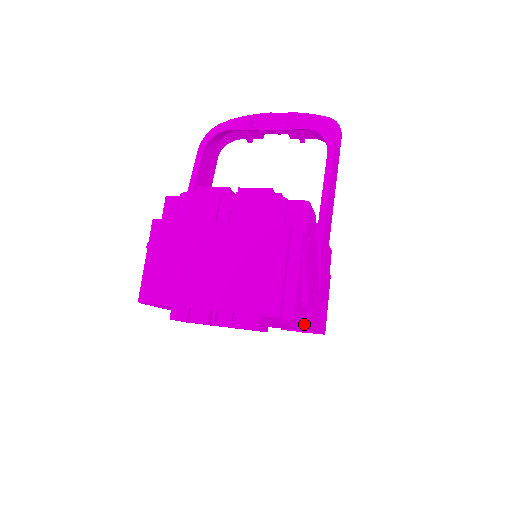
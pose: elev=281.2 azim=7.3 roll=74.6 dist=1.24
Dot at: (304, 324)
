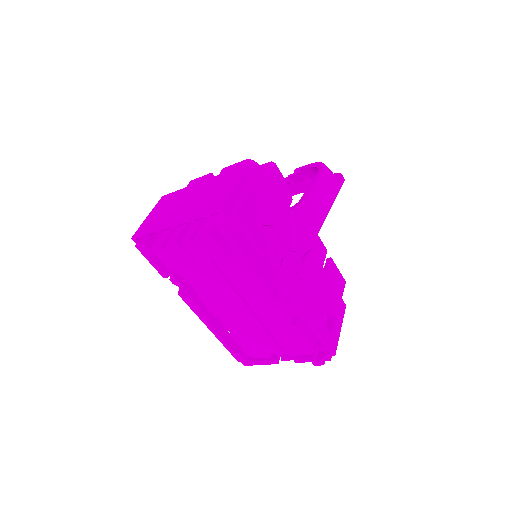
Dot at: (265, 255)
